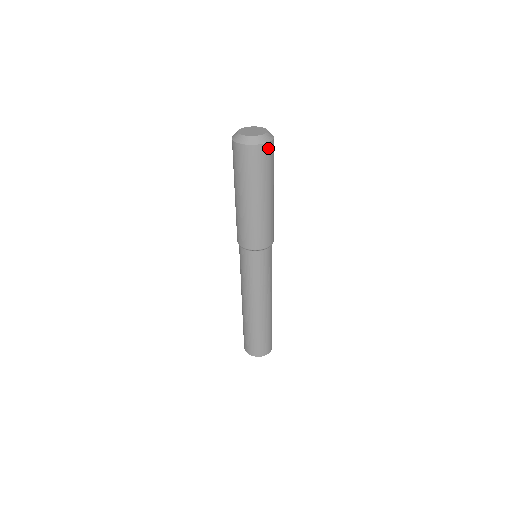
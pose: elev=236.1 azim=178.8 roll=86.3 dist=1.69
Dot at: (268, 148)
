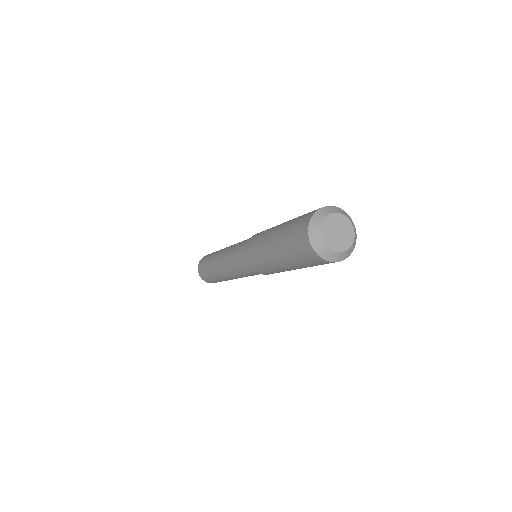
Dot at: occluded
